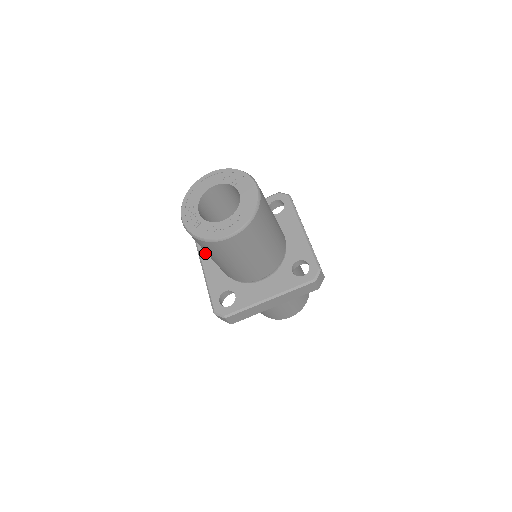
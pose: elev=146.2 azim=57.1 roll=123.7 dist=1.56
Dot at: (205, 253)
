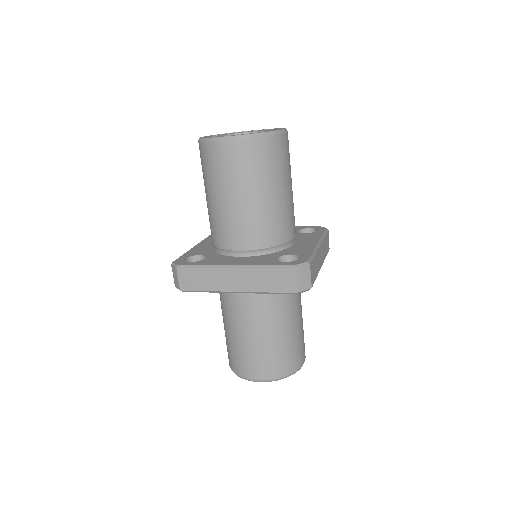
Dot at: occluded
